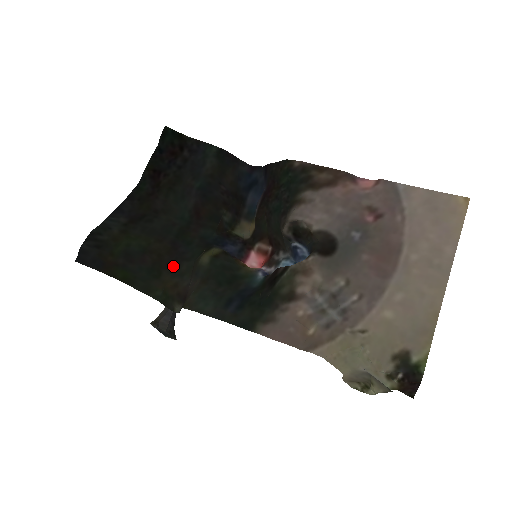
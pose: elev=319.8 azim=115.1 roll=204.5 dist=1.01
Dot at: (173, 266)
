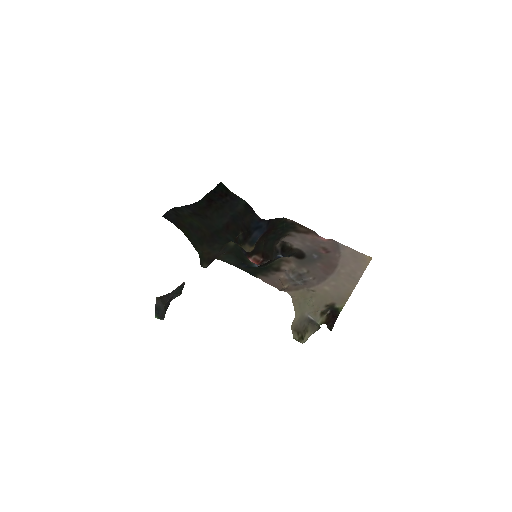
Dot at: (210, 244)
